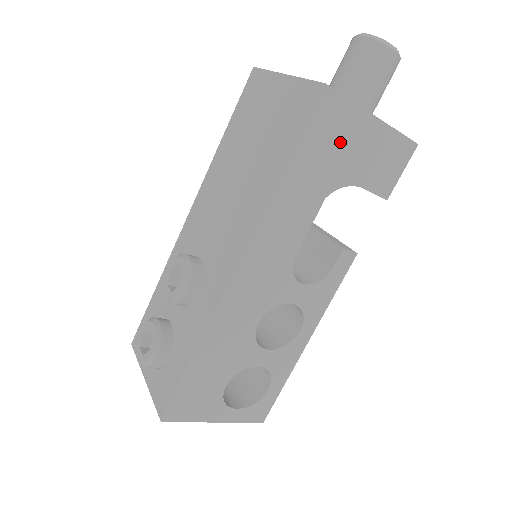
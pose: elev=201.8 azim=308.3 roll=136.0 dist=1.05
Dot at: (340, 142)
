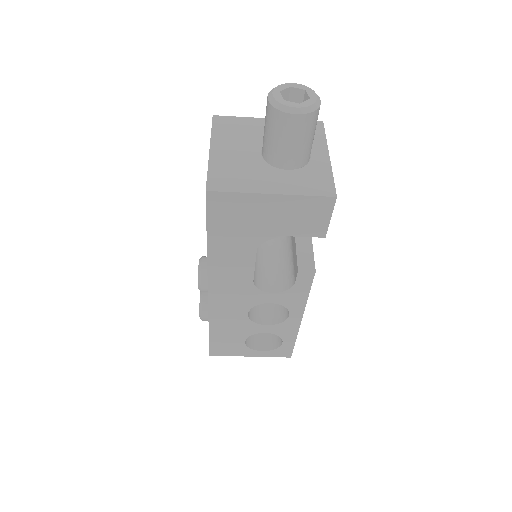
Dot at: (246, 217)
